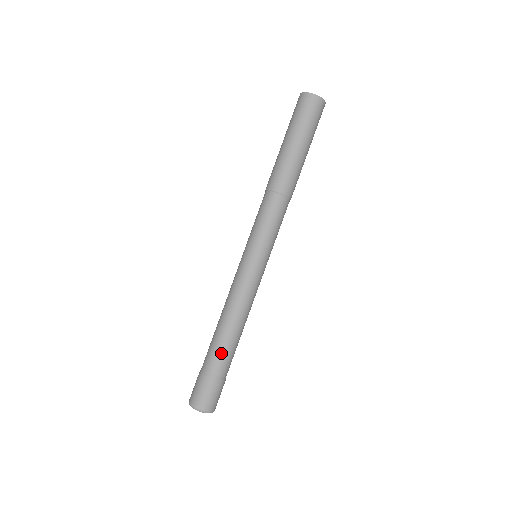
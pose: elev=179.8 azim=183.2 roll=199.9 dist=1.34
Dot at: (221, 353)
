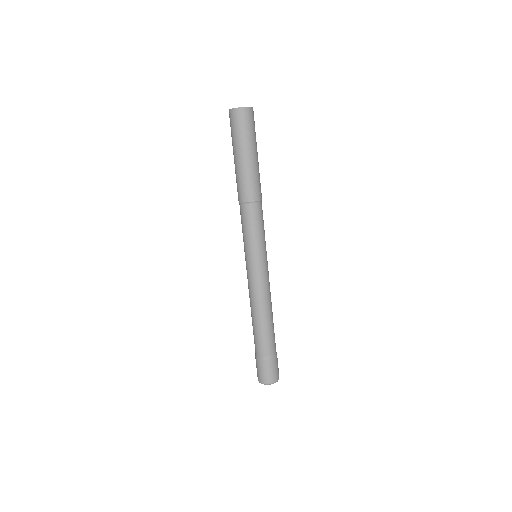
Dot at: (272, 337)
